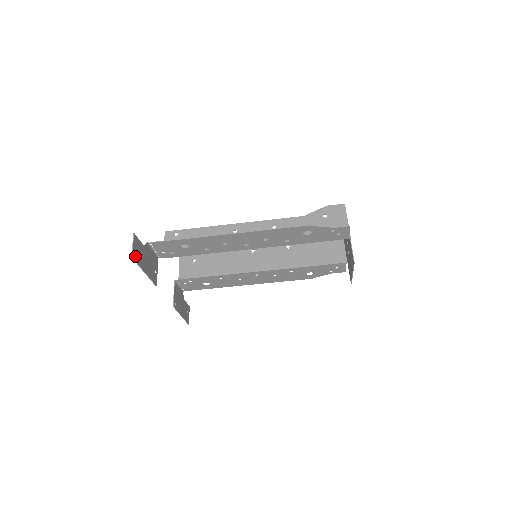
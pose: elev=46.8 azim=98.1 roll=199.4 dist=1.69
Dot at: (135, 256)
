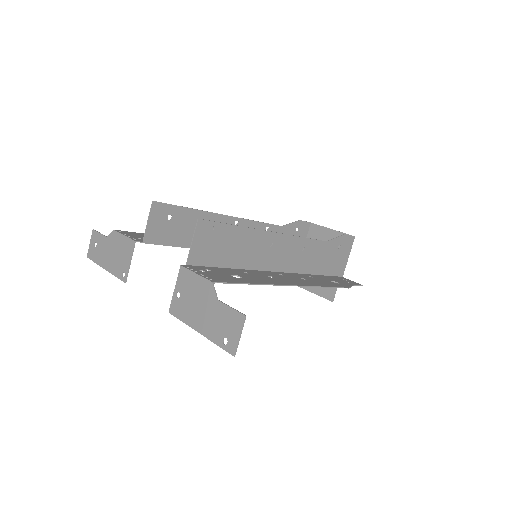
Dot at: (229, 344)
